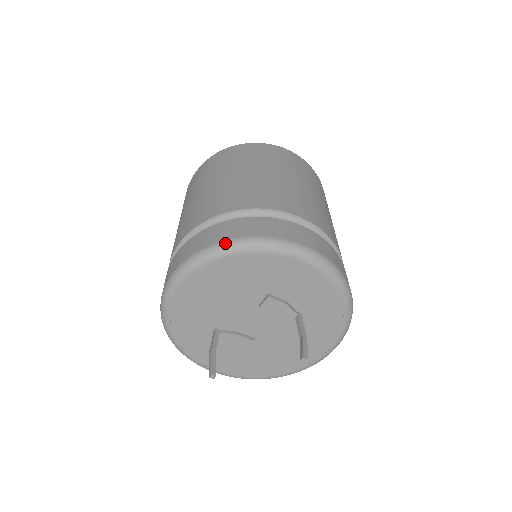
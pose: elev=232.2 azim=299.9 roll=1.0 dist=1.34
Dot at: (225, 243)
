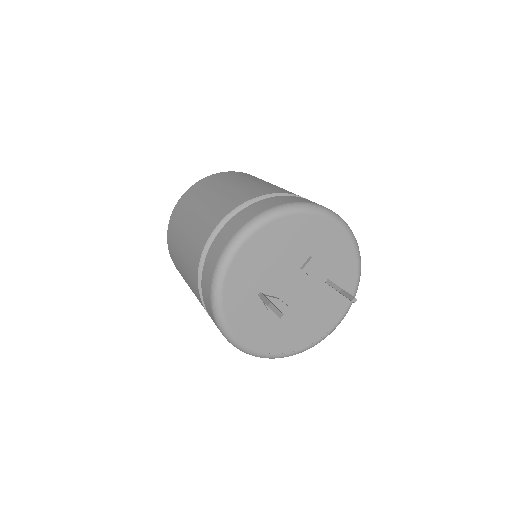
Dot at: (289, 204)
